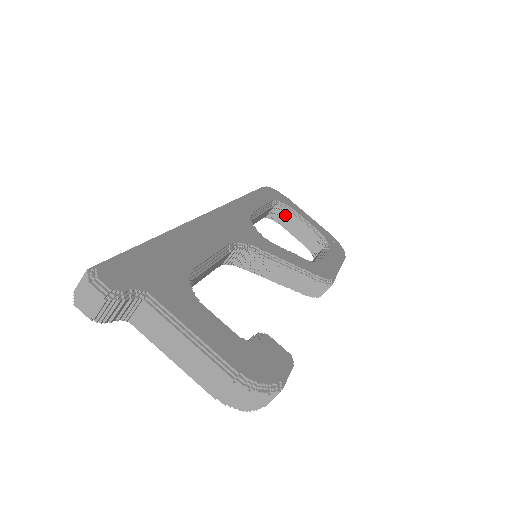
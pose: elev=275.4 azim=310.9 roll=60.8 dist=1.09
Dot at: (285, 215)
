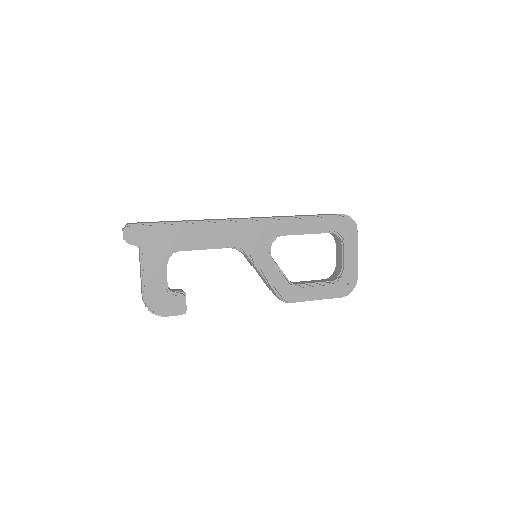
Dot at: (339, 242)
